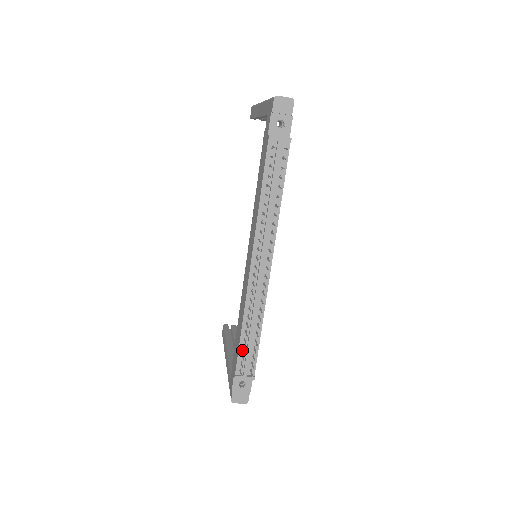
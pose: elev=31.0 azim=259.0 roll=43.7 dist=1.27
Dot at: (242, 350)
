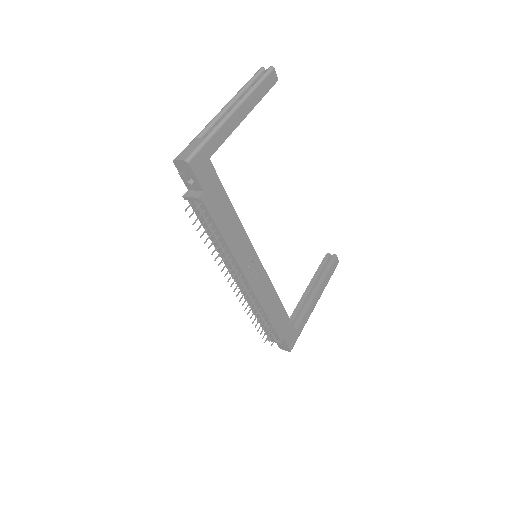
Dot at: occluded
